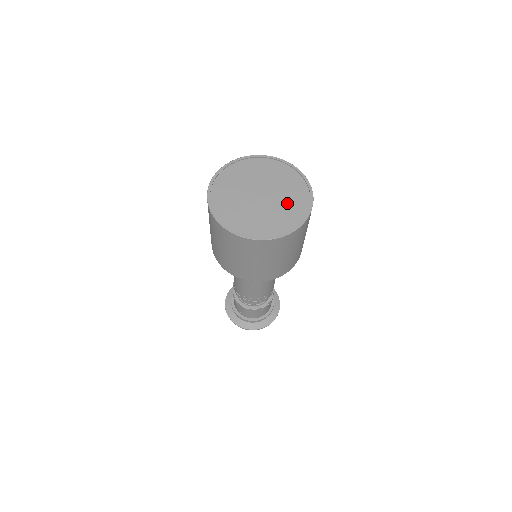
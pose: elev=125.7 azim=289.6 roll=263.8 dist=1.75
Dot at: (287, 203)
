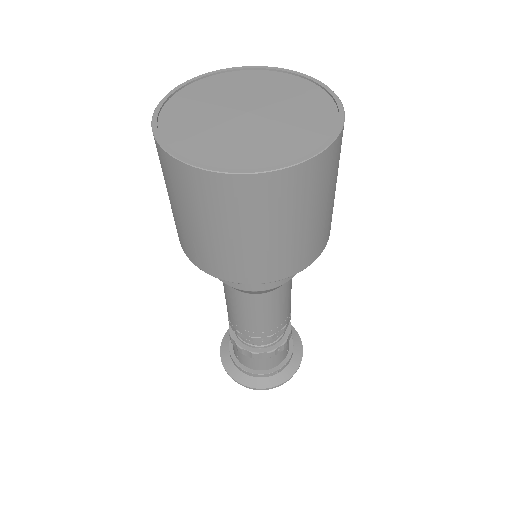
Dot at: (291, 127)
